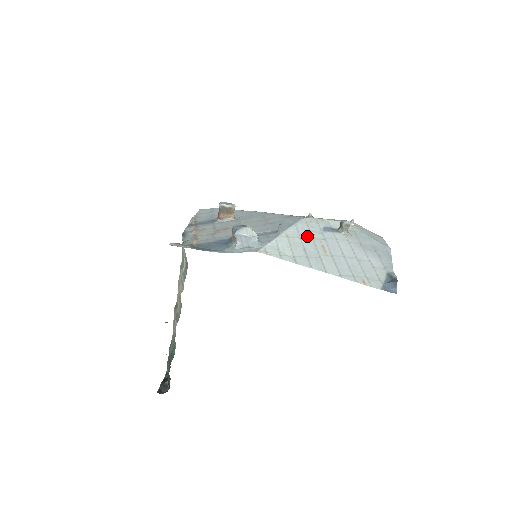
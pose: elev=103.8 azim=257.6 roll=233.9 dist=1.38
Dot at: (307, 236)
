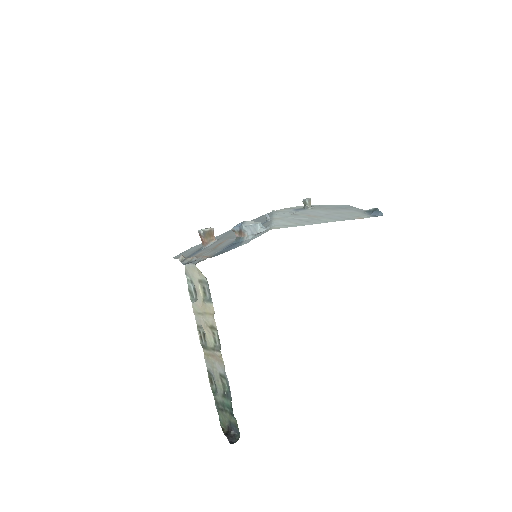
Dot at: (290, 215)
